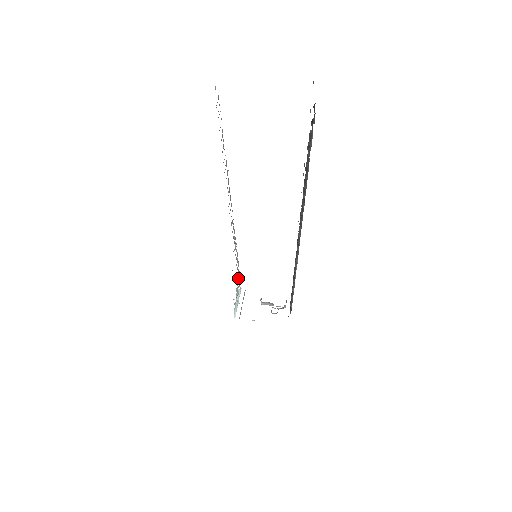
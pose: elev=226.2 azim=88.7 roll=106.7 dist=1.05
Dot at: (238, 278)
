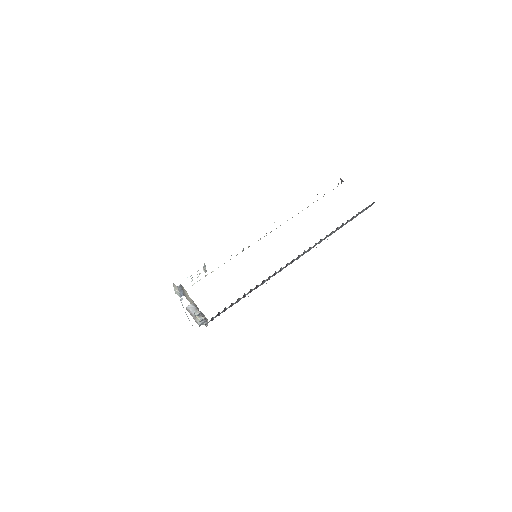
Dot at: occluded
